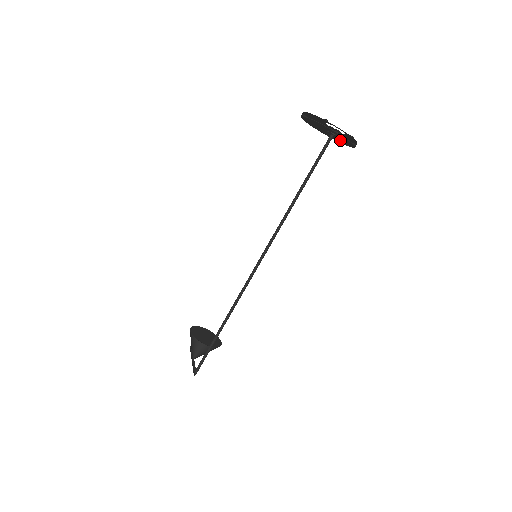
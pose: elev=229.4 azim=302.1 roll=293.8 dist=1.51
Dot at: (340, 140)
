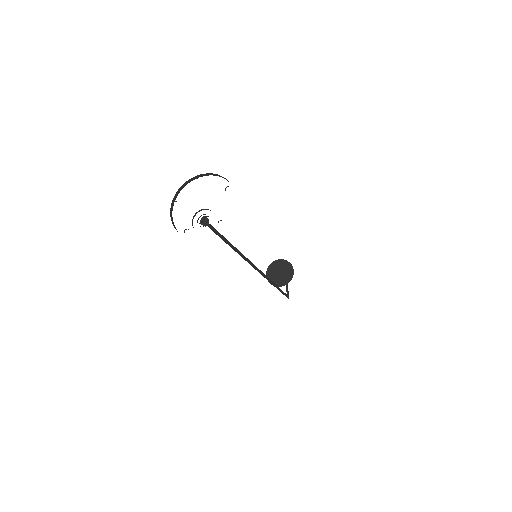
Dot at: occluded
